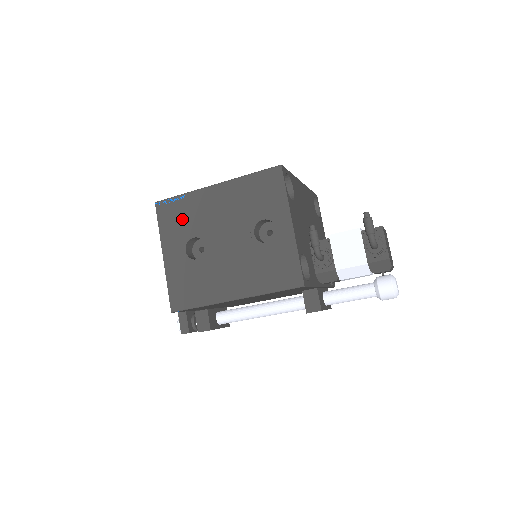
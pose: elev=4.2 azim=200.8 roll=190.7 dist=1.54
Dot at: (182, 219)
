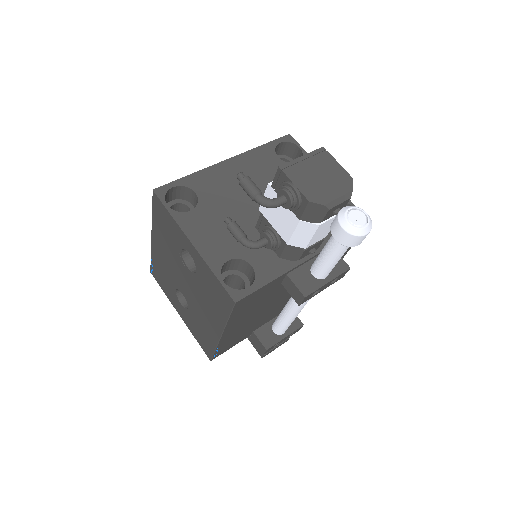
Dot at: (163, 278)
